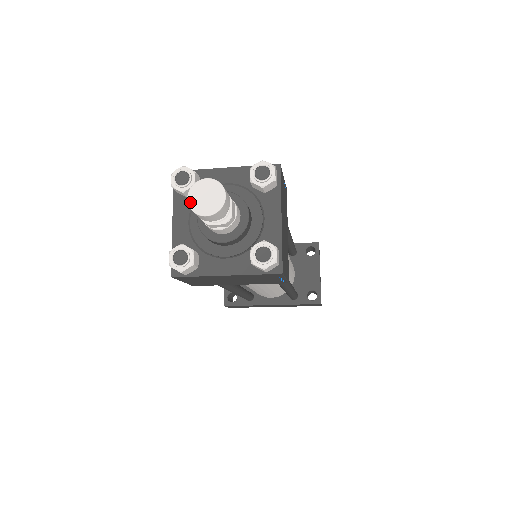
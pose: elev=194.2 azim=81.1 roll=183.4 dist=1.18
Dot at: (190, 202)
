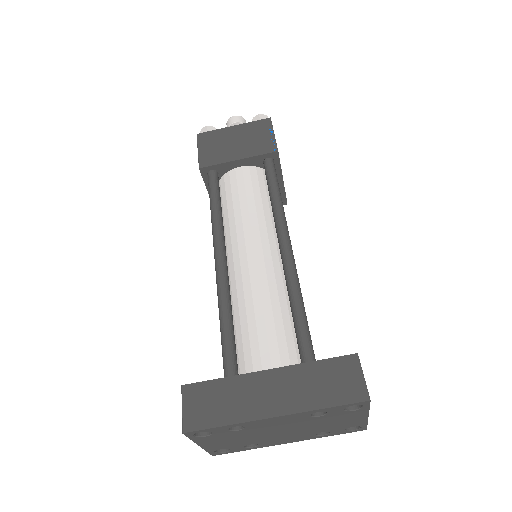
Dot at: occluded
